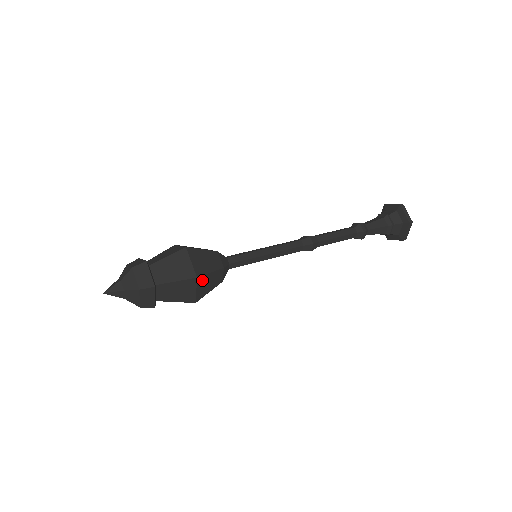
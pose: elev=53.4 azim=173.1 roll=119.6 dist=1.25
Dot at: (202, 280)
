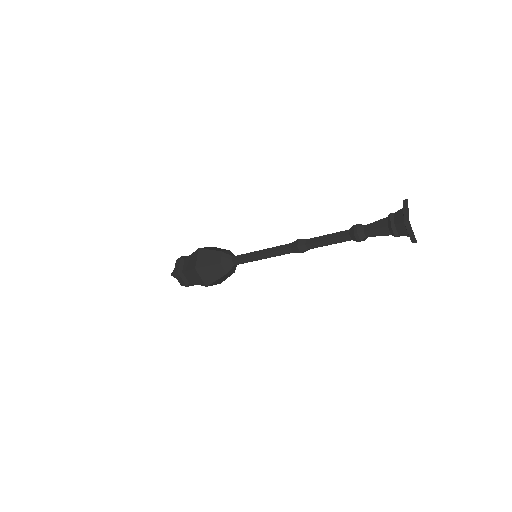
Dot at: (213, 283)
